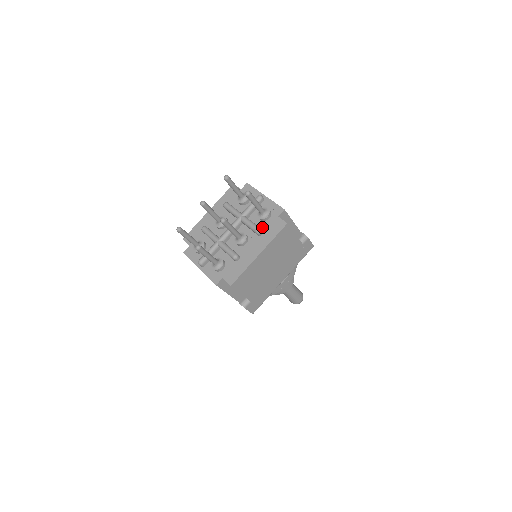
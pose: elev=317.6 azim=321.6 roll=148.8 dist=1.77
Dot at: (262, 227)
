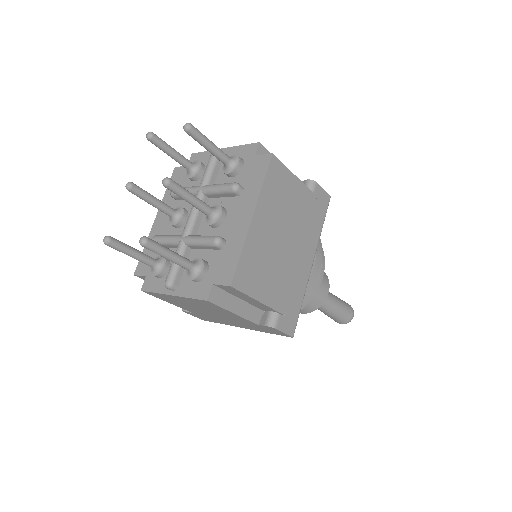
Dot at: occluded
